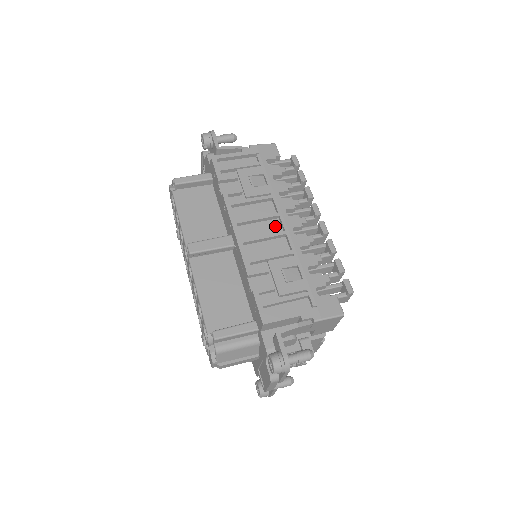
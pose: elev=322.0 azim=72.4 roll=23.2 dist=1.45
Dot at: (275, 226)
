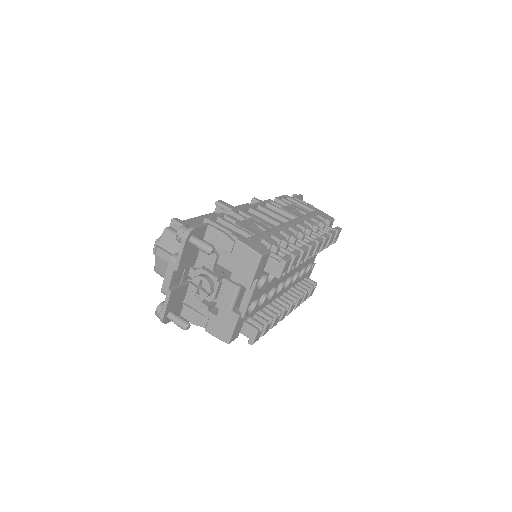
Dot at: occluded
